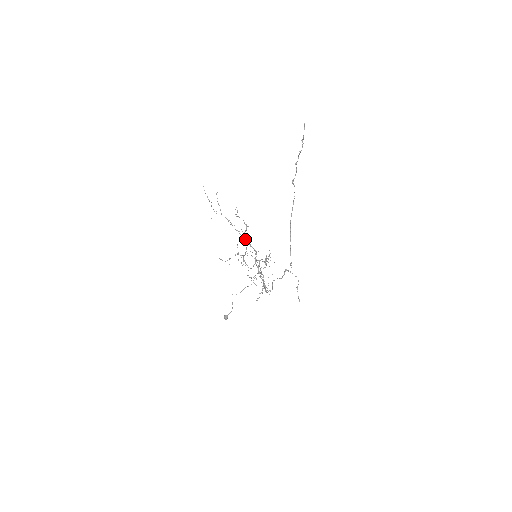
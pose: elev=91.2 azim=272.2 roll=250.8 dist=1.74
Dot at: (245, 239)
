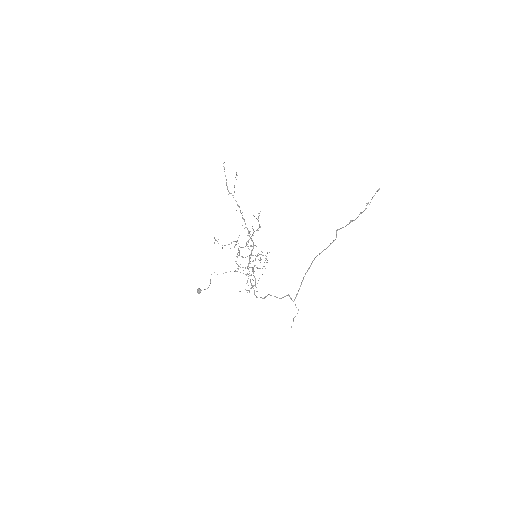
Dot at: (249, 231)
